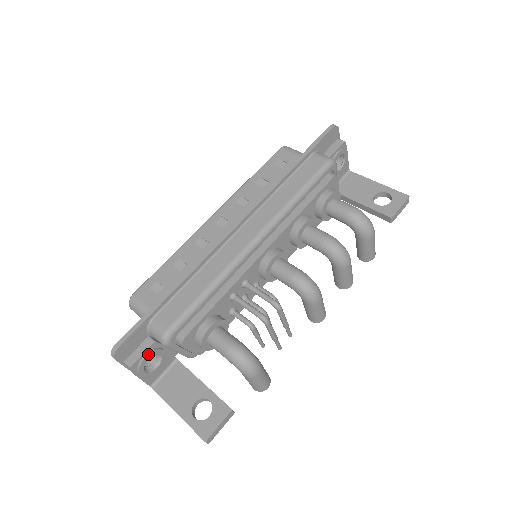
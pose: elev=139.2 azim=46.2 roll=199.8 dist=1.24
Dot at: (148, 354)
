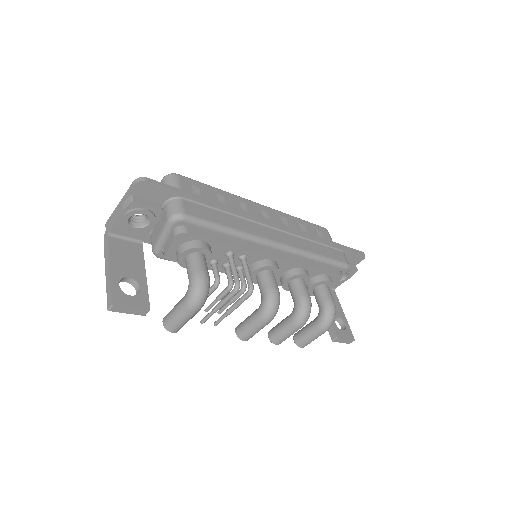
Dot at: (150, 211)
